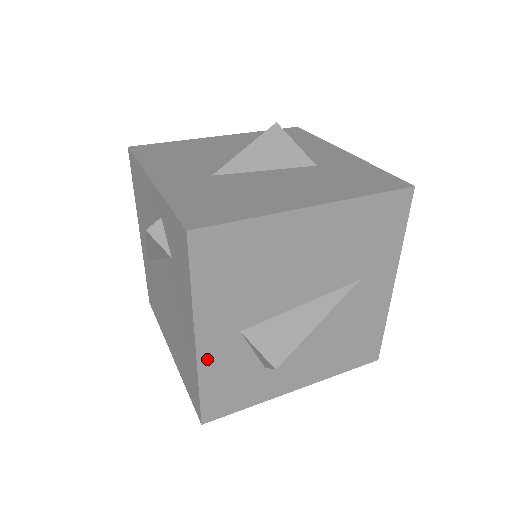
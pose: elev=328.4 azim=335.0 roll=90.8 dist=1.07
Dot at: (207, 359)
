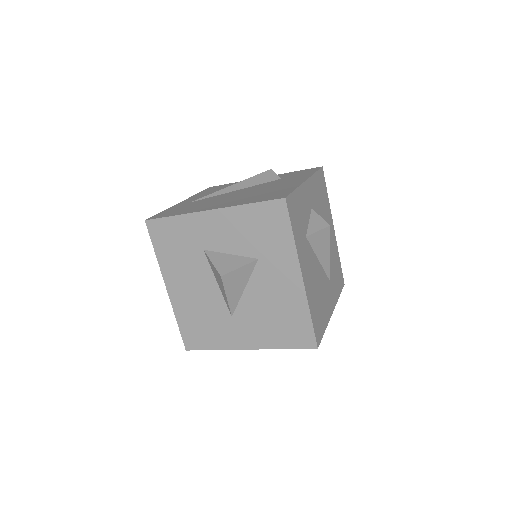
Dot at: (304, 190)
